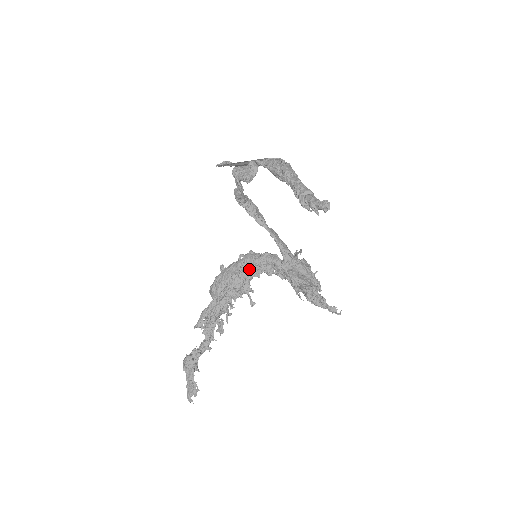
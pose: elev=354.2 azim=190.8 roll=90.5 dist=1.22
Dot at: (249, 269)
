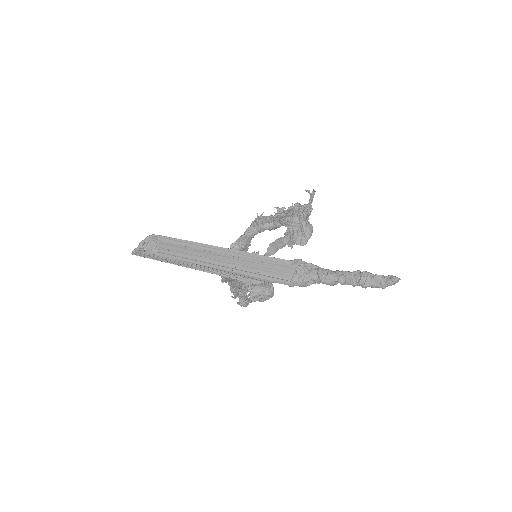
Dot at: occluded
